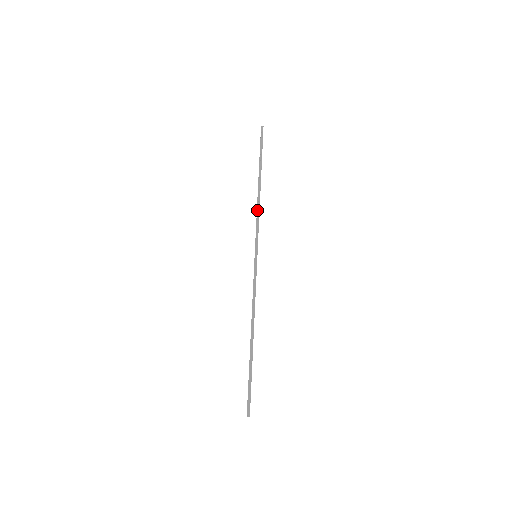
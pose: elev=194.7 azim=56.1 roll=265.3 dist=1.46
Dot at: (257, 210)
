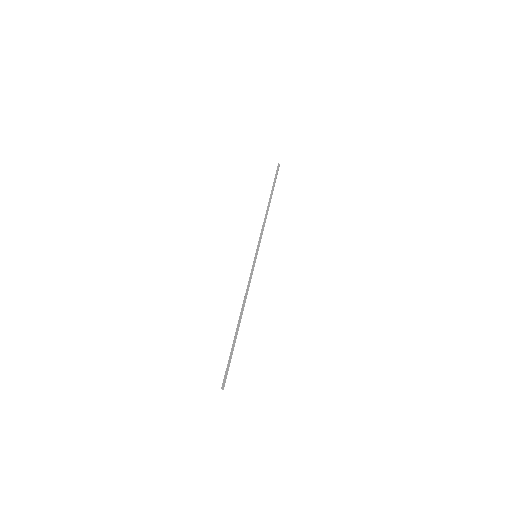
Dot at: (264, 221)
